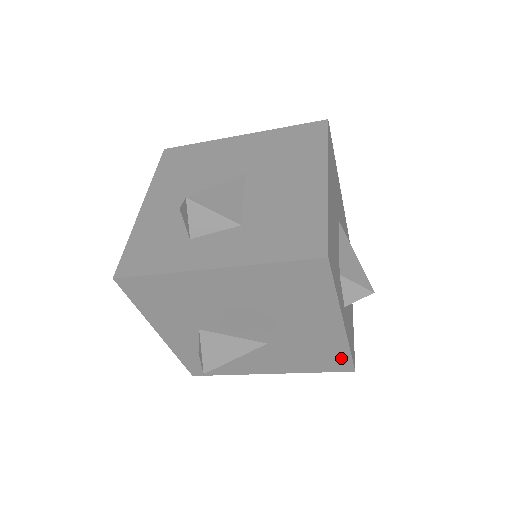
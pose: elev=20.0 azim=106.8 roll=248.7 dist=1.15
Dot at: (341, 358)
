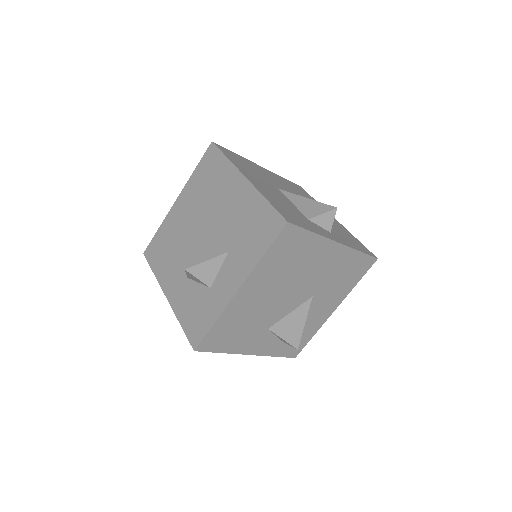
Dot at: (361, 261)
